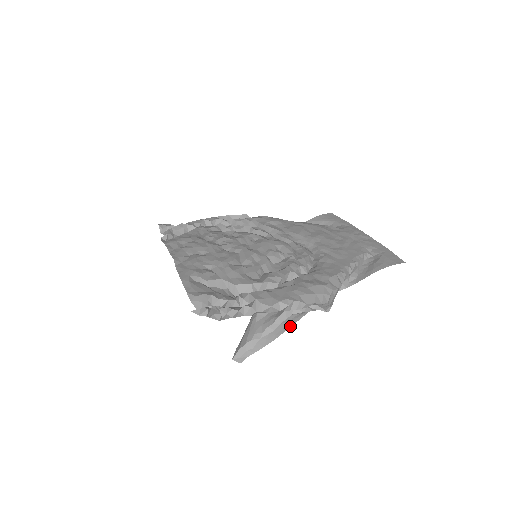
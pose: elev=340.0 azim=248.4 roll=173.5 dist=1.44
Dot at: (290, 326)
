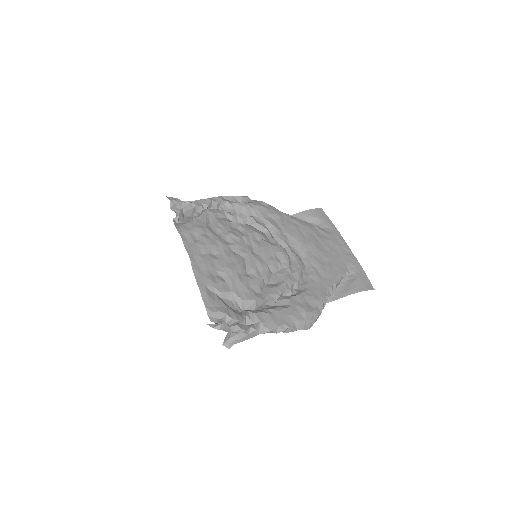
Dot at: occluded
